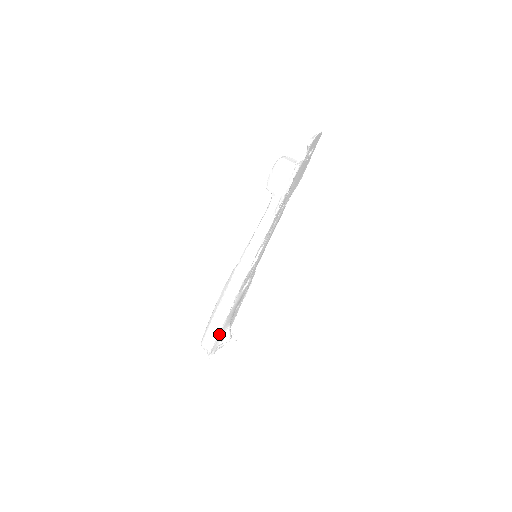
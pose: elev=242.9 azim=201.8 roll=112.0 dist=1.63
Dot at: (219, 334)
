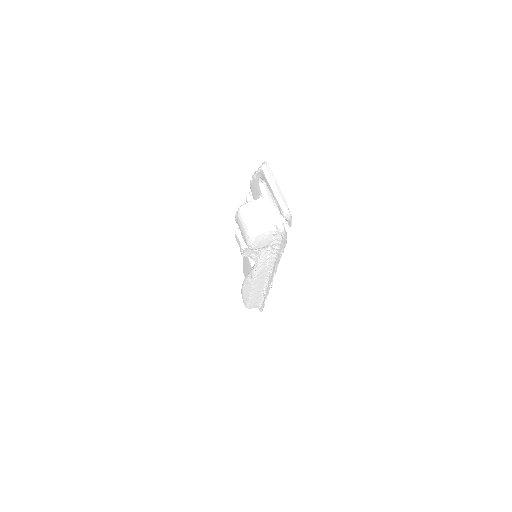
Dot at: (263, 304)
